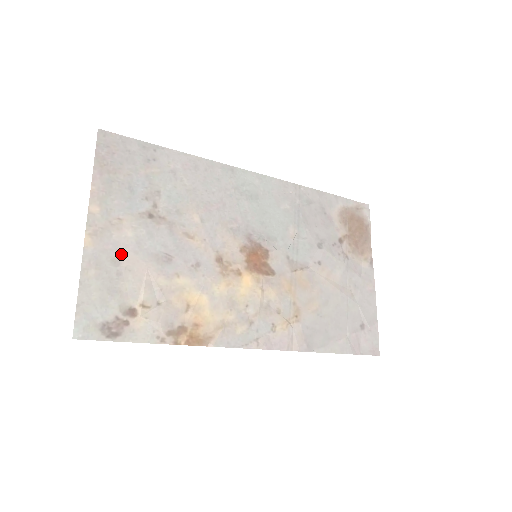
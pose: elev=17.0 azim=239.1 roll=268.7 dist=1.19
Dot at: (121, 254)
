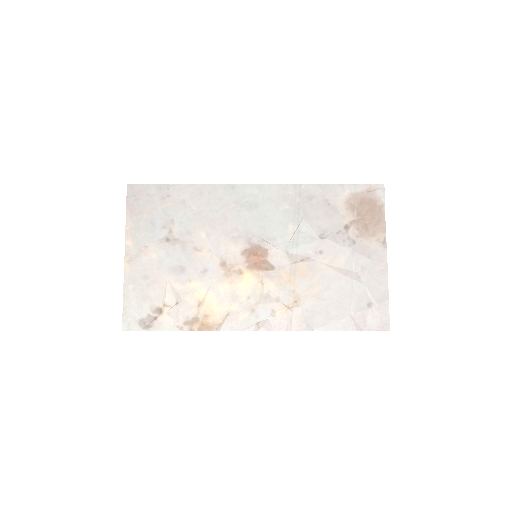
Dot at: (149, 271)
